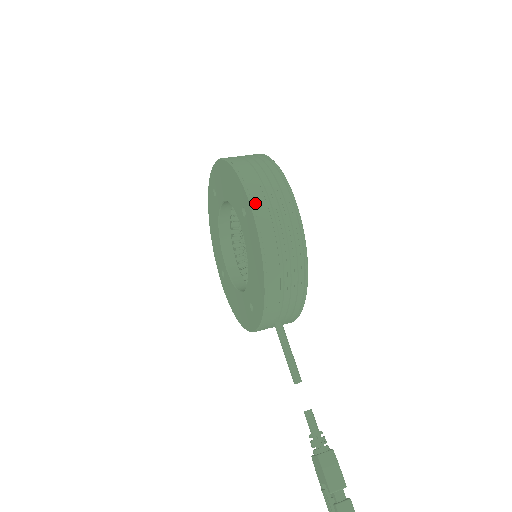
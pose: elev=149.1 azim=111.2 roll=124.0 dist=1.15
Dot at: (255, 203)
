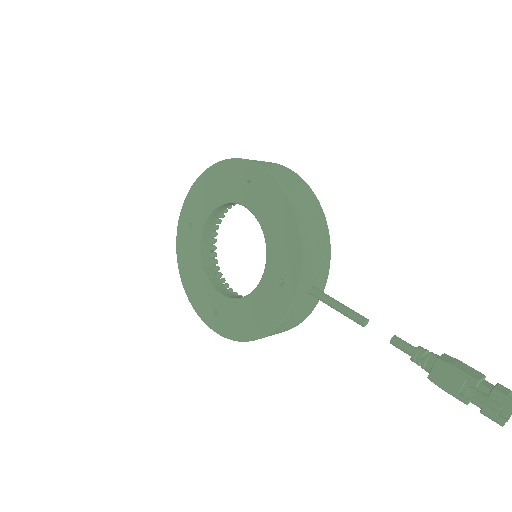
Dot at: (261, 164)
